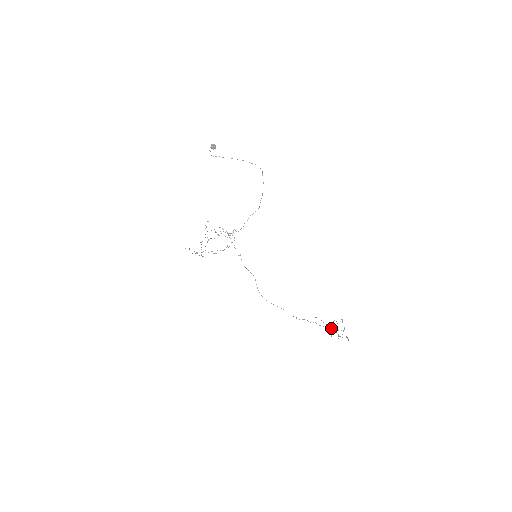
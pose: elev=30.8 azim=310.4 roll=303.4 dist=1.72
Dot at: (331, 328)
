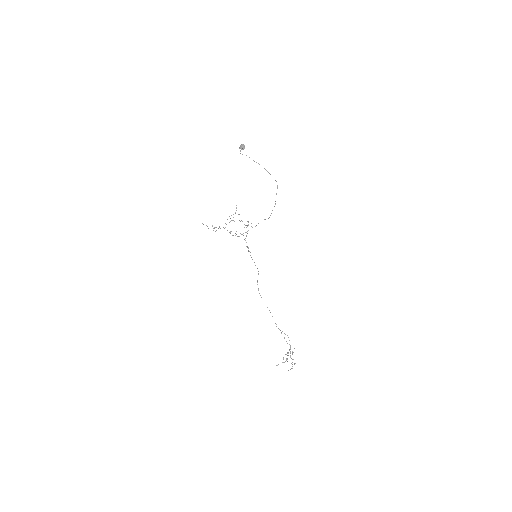
Dot at: (288, 352)
